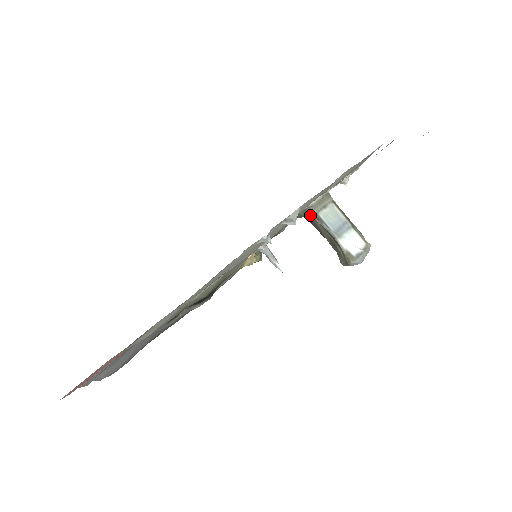
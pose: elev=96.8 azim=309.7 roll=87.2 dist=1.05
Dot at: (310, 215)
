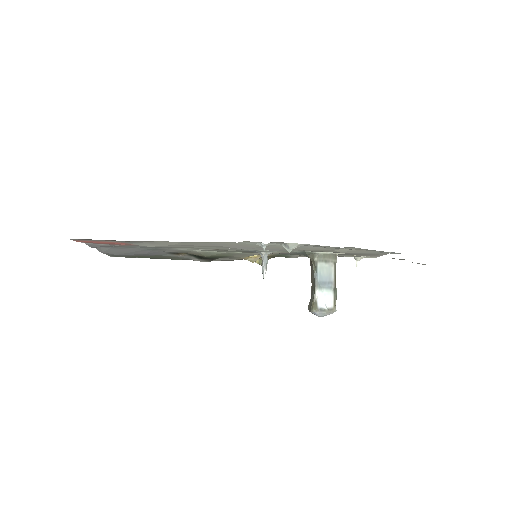
Dot at: (312, 259)
